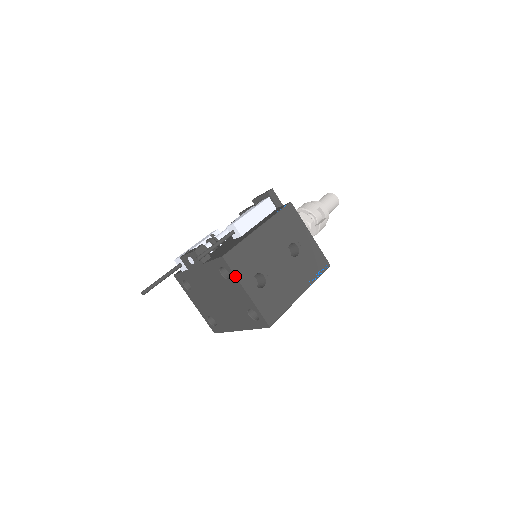
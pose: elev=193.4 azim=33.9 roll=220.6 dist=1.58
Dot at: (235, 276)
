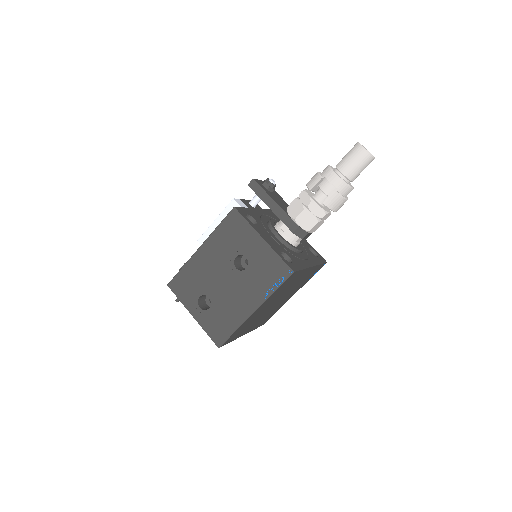
Dot at: (180, 301)
